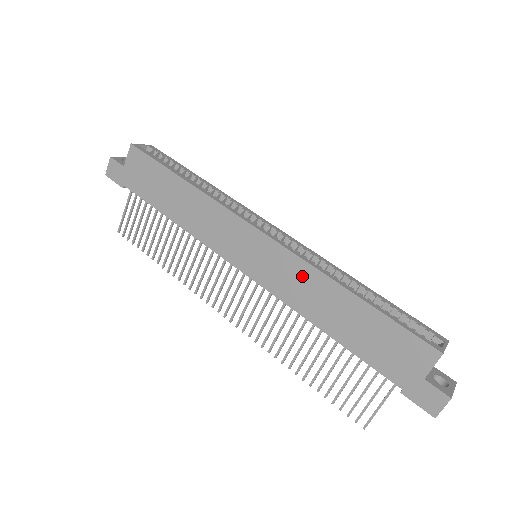
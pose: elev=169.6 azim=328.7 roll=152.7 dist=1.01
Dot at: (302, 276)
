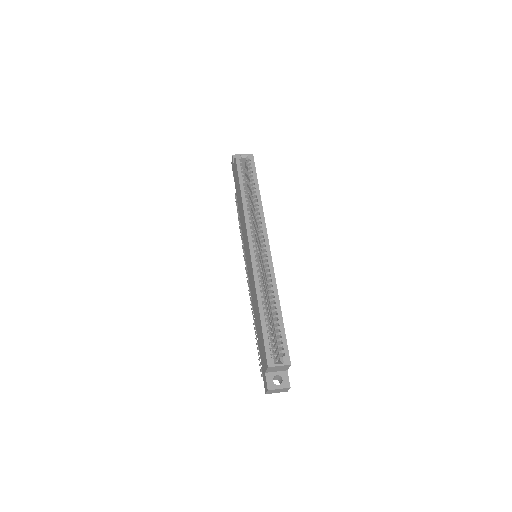
Dot at: (253, 283)
